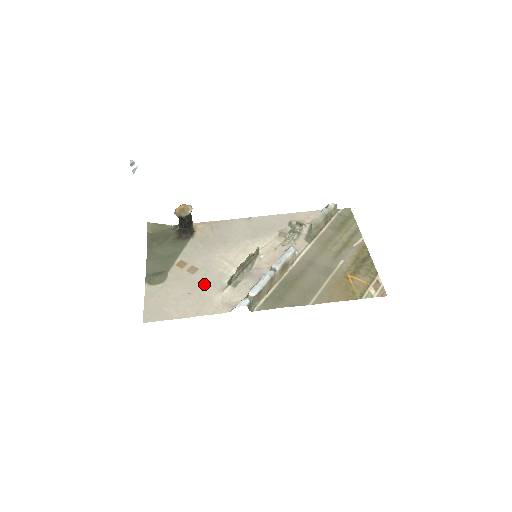
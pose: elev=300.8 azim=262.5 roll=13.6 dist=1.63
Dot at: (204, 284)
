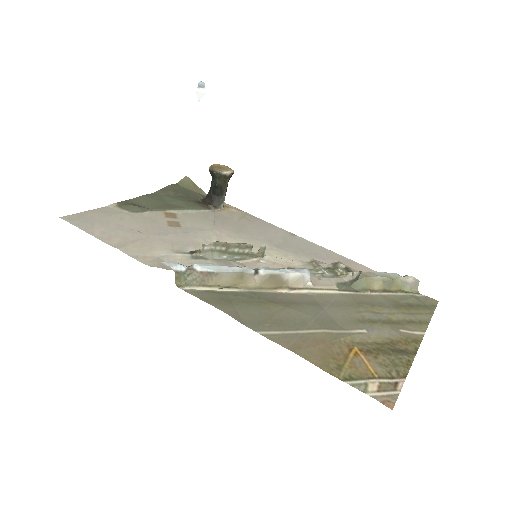
Dot at: (166, 236)
